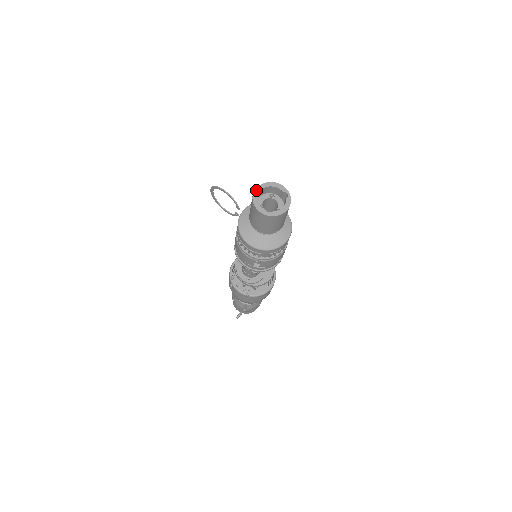
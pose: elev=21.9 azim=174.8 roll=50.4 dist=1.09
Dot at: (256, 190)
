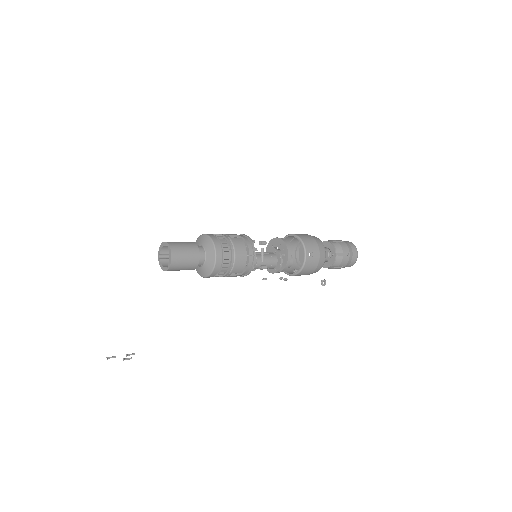
Dot at: (159, 259)
